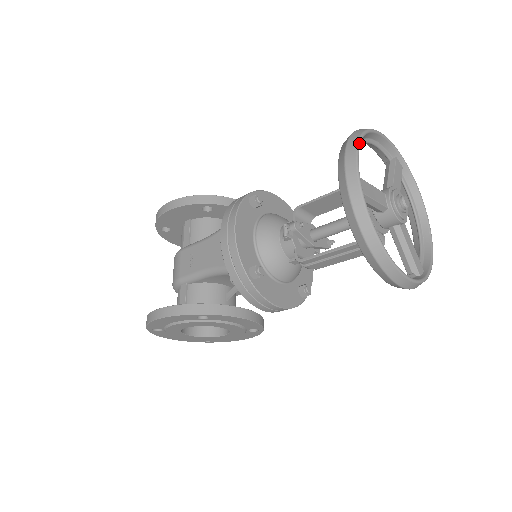
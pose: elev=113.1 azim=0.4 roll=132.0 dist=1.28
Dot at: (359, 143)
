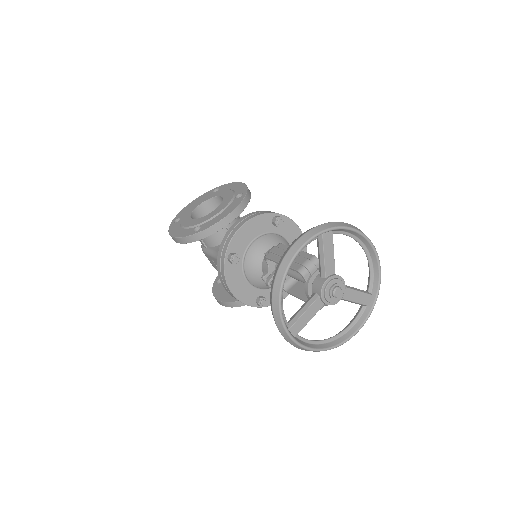
Dot at: (280, 309)
